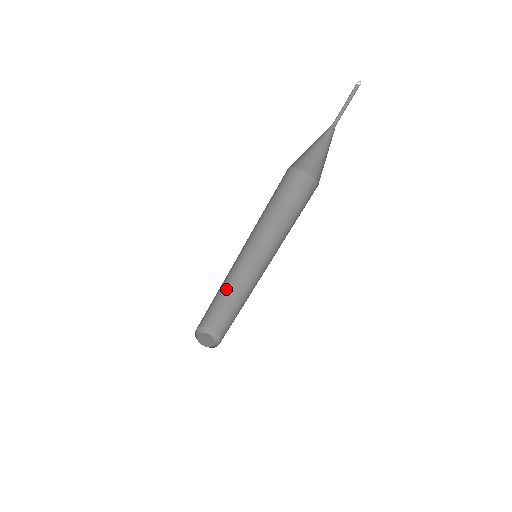
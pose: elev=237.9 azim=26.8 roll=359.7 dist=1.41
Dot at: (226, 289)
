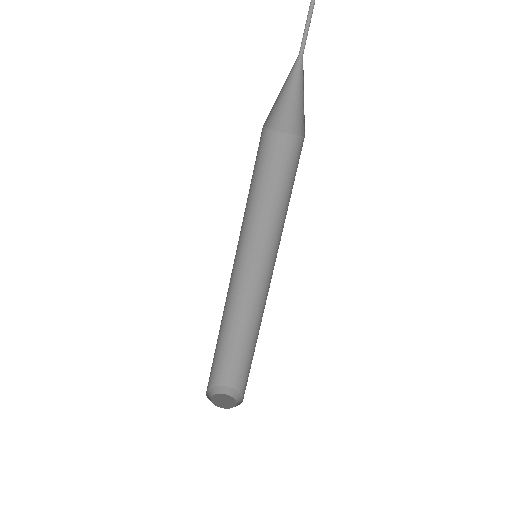
Dot at: (227, 321)
